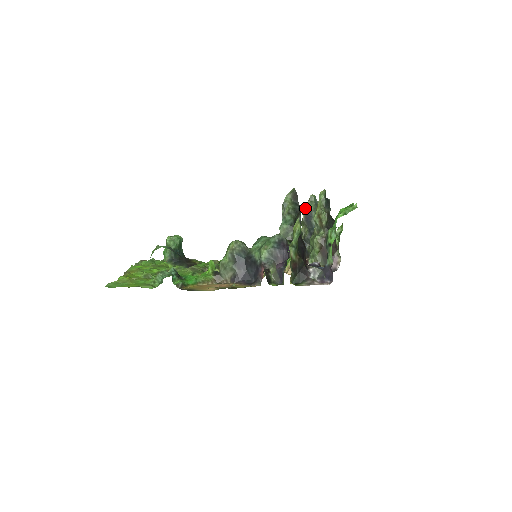
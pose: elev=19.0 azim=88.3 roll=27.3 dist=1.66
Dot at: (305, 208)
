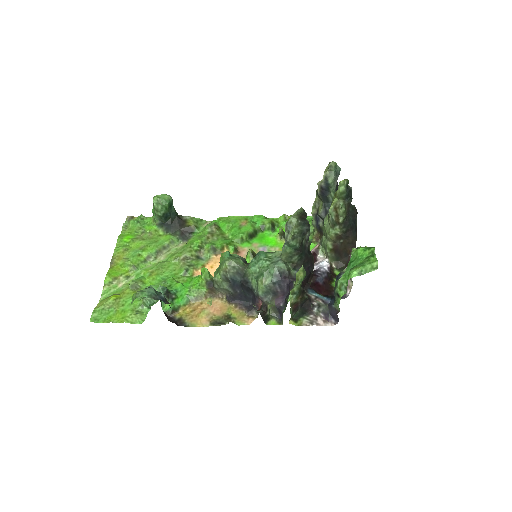
Dot at: (321, 180)
